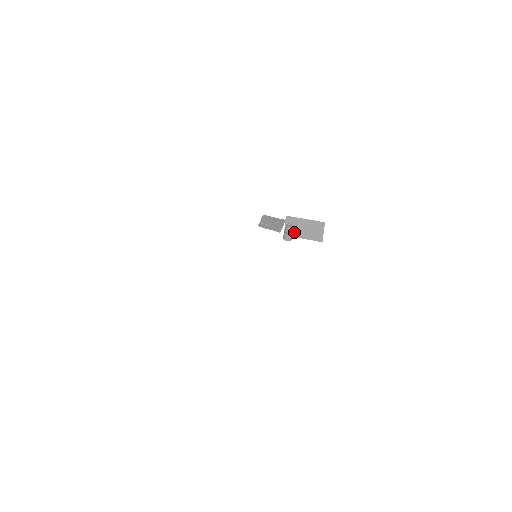
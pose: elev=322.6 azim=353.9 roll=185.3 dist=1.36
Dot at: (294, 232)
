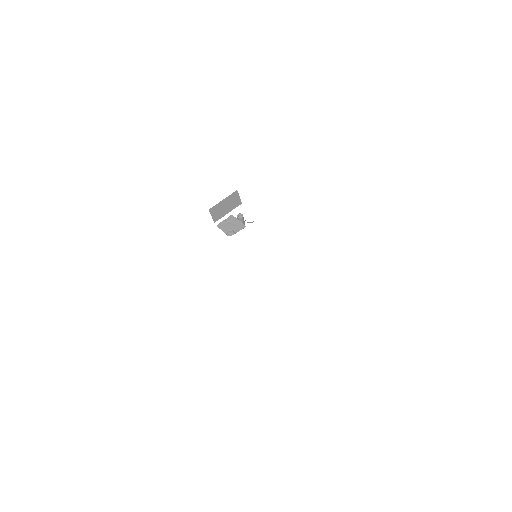
Dot at: (220, 215)
